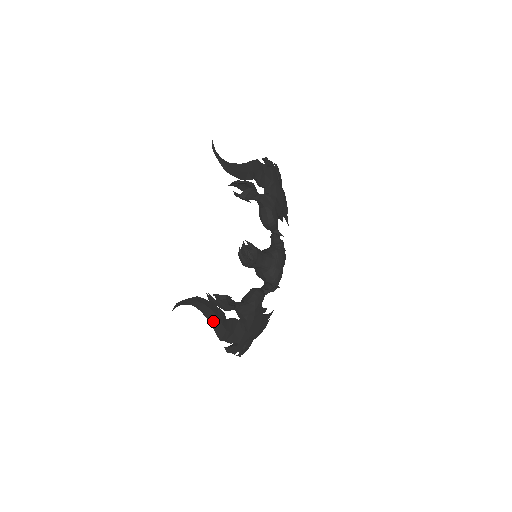
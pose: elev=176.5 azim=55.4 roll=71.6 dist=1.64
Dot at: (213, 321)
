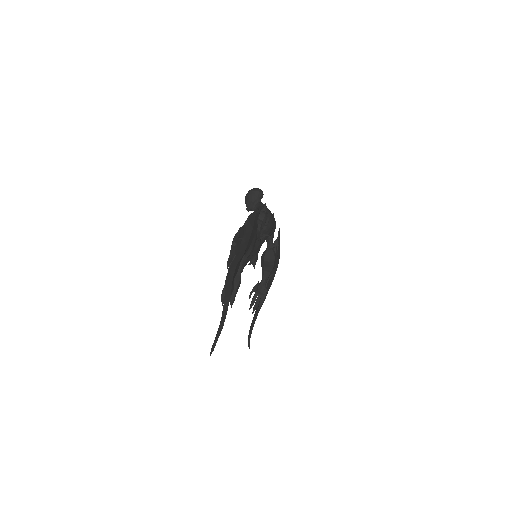
Dot at: occluded
